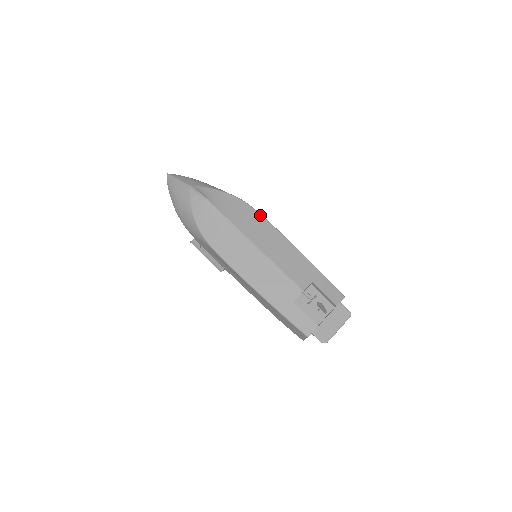
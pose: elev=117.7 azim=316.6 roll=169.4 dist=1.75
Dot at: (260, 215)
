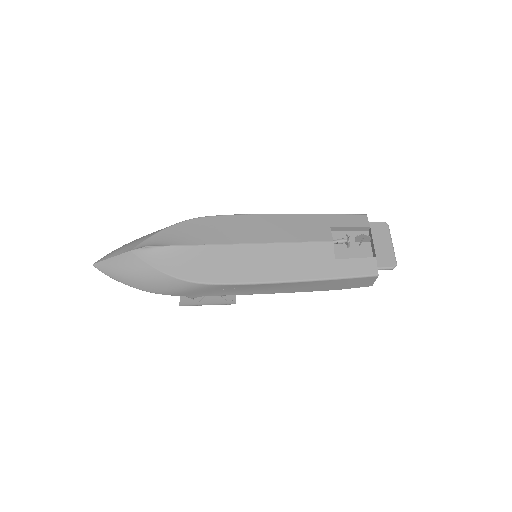
Dot at: (223, 216)
